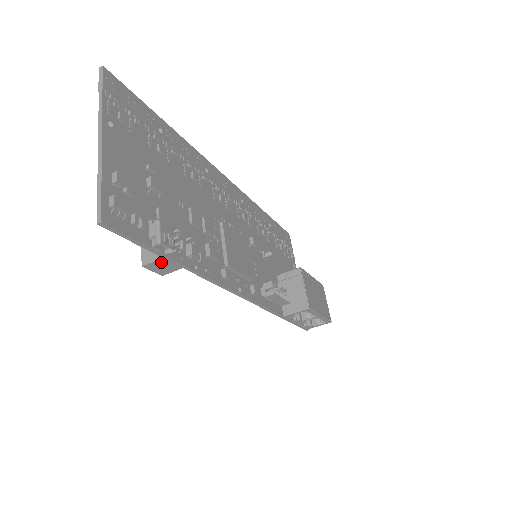
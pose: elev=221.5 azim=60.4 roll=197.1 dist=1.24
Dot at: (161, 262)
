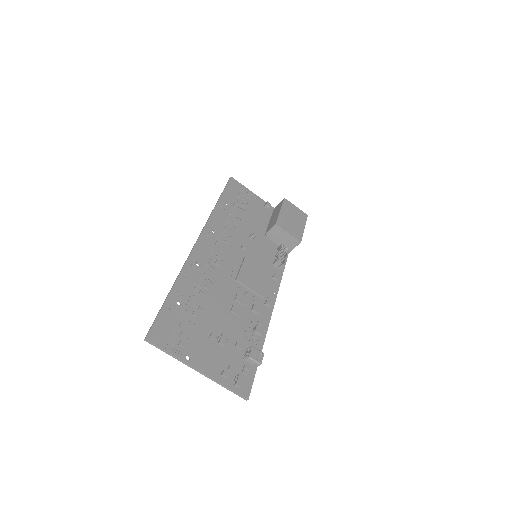
Dot at: occluded
